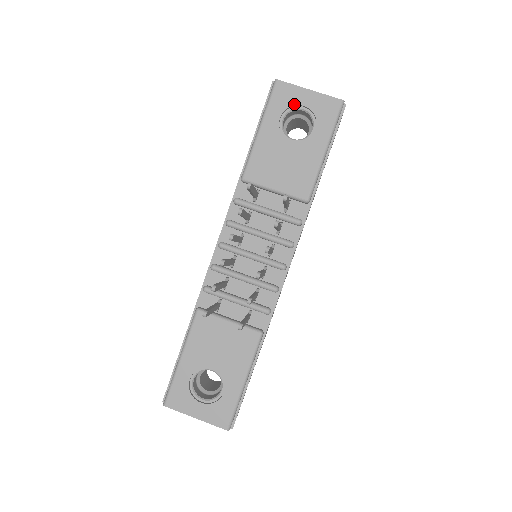
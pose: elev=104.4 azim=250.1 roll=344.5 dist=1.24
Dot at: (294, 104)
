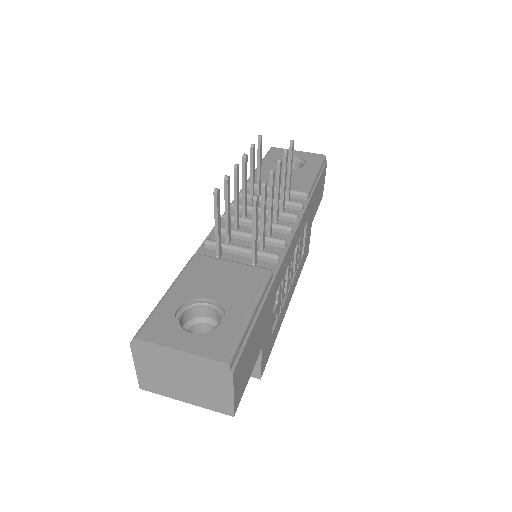
Dot at: occluded
